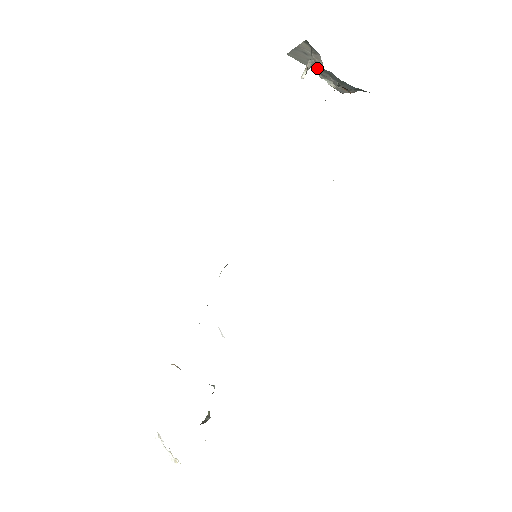
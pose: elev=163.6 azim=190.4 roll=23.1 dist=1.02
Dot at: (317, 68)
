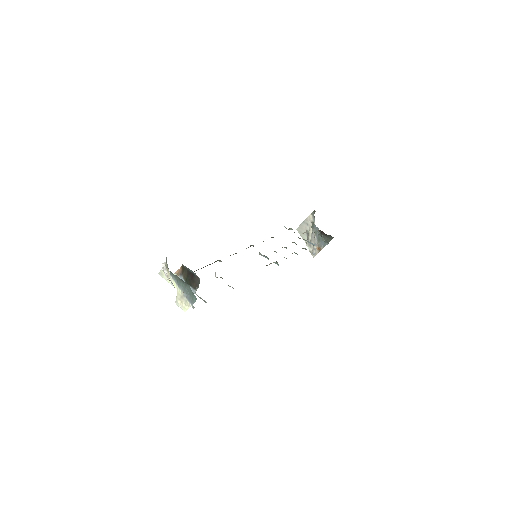
Dot at: (313, 225)
